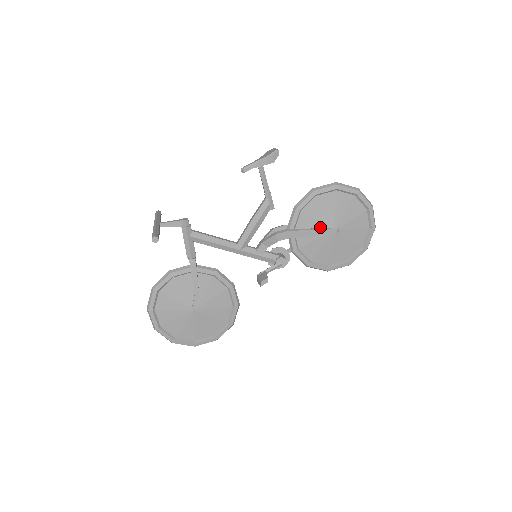
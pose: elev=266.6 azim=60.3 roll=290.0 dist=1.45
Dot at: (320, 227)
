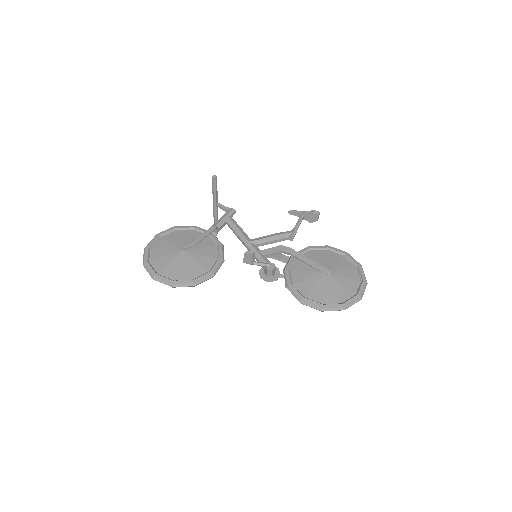
Dot at: (317, 265)
